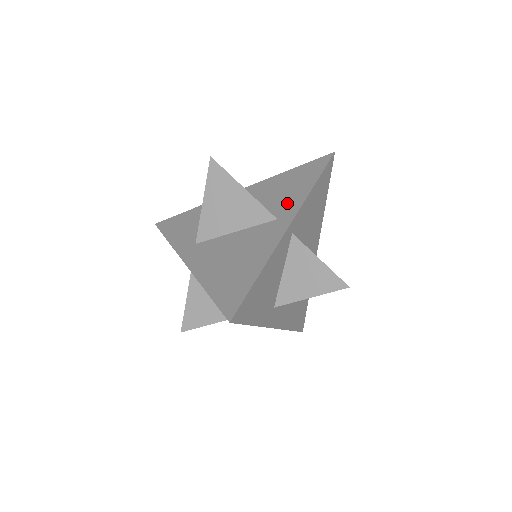
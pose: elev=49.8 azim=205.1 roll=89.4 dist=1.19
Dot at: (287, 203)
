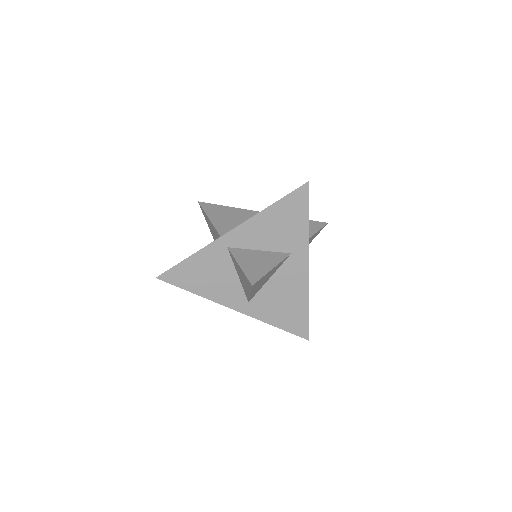
Dot at: occluded
